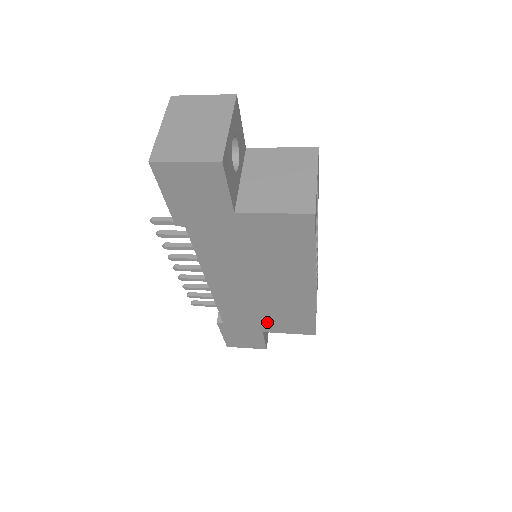
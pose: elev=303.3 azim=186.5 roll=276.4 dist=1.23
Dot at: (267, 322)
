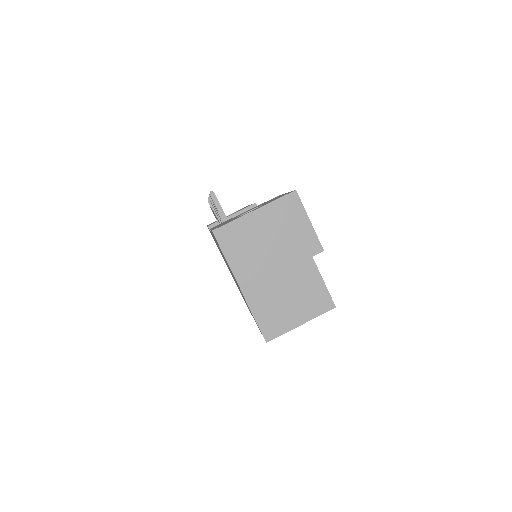
Dot at: occluded
